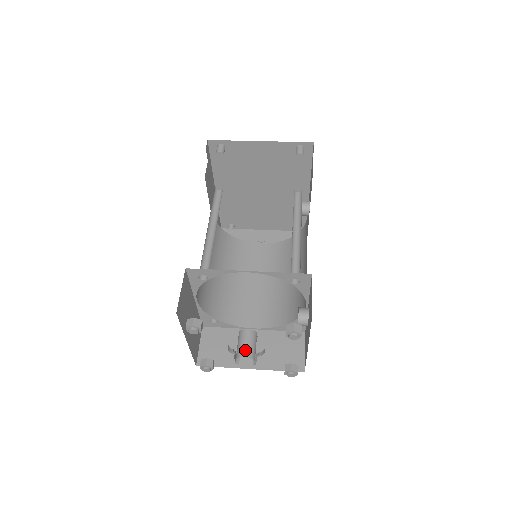
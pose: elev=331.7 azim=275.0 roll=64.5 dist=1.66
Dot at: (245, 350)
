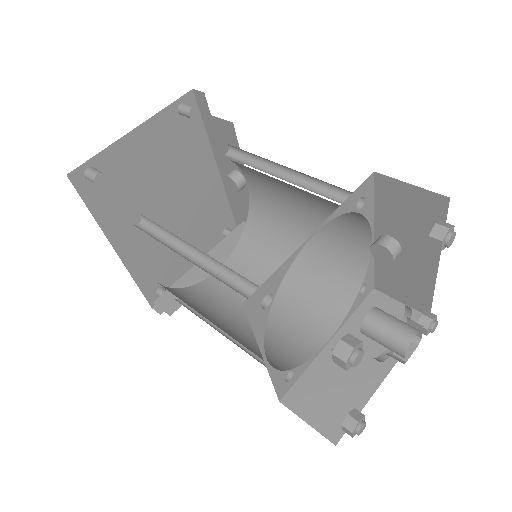
Dot at: (403, 331)
